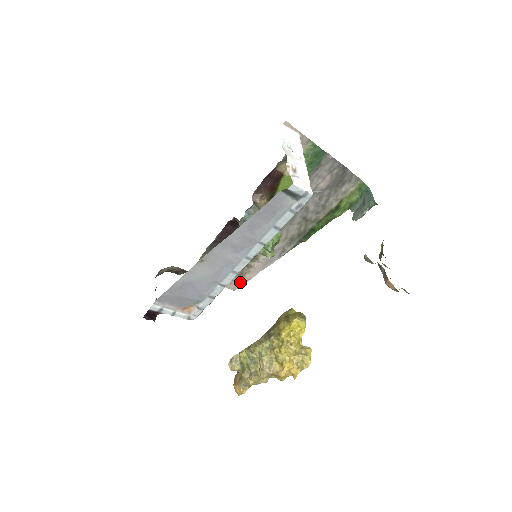
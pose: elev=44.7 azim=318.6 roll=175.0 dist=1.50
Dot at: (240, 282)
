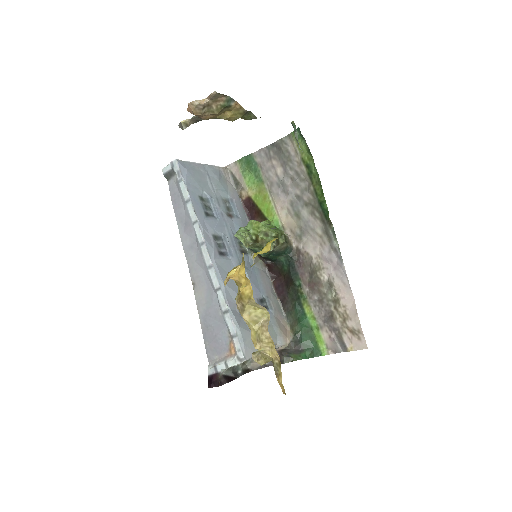
Dot at: (356, 330)
